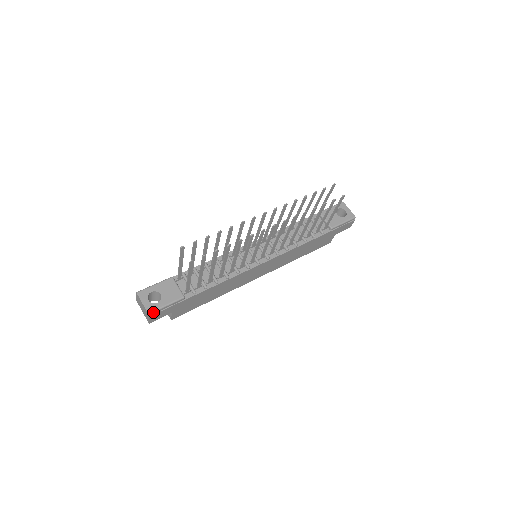
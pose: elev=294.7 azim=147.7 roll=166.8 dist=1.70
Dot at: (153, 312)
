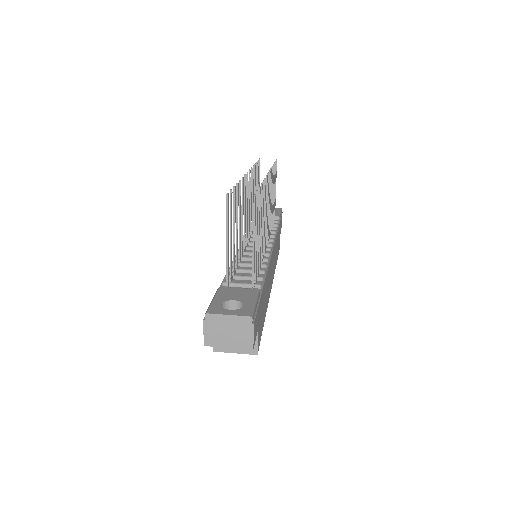
Dot at: (252, 314)
